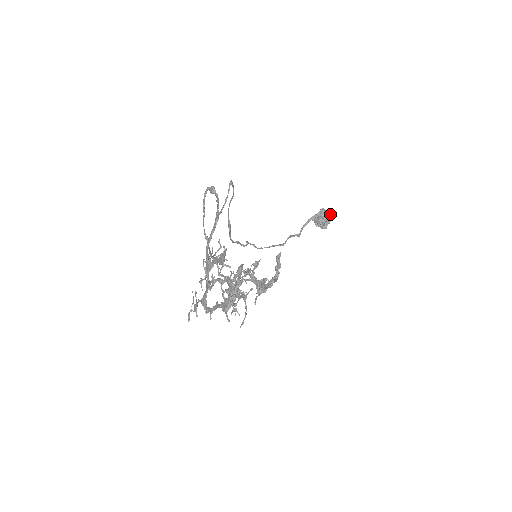
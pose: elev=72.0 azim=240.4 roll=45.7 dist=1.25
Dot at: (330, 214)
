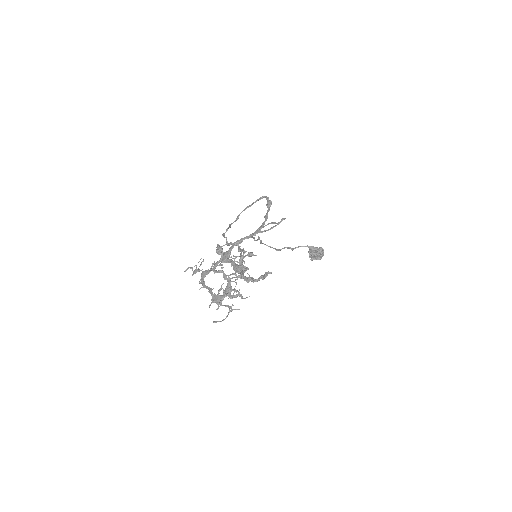
Dot at: (323, 255)
